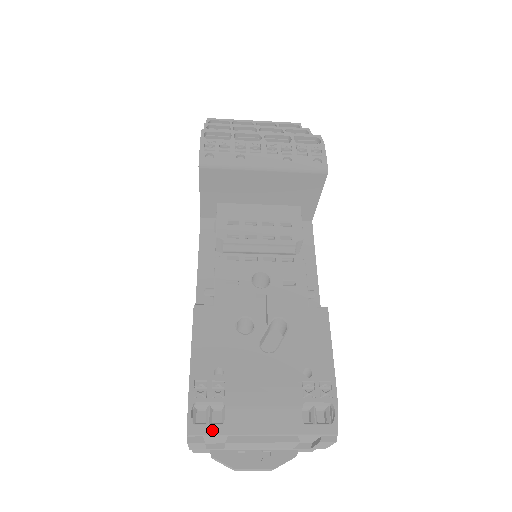
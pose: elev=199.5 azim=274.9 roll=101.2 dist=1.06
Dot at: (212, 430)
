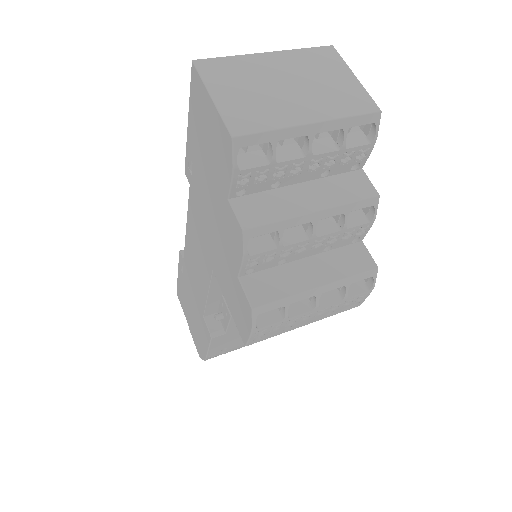
Dot at: occluded
